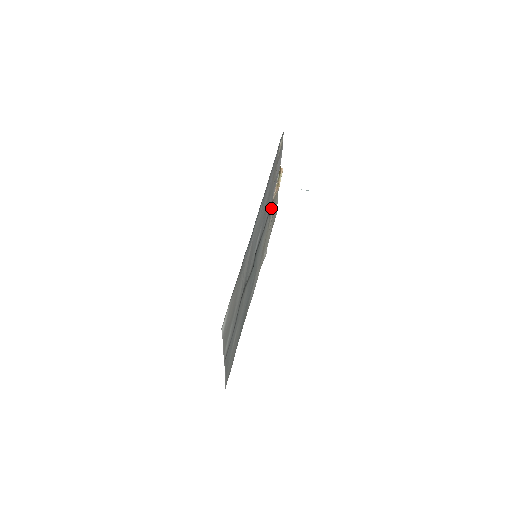
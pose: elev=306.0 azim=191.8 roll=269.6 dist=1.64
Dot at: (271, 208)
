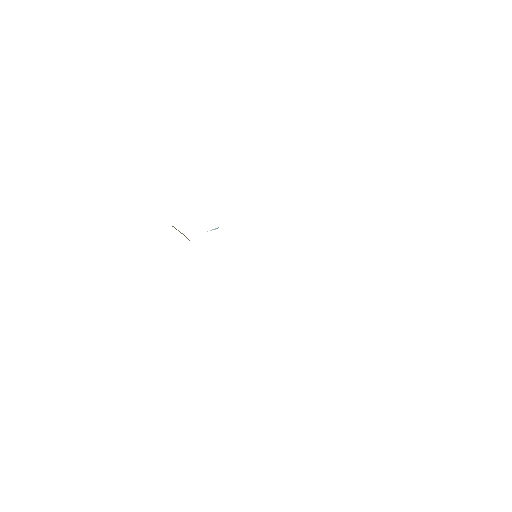
Dot at: occluded
